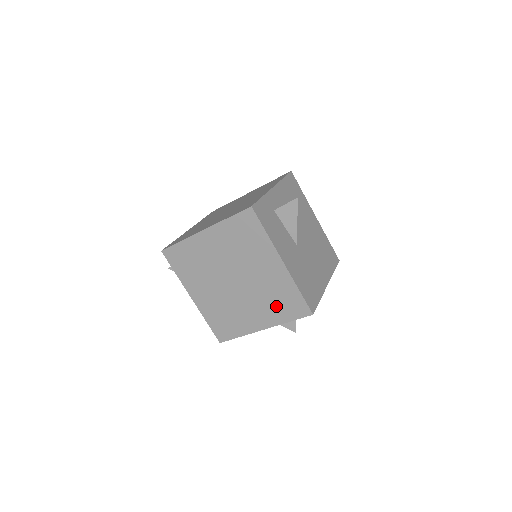
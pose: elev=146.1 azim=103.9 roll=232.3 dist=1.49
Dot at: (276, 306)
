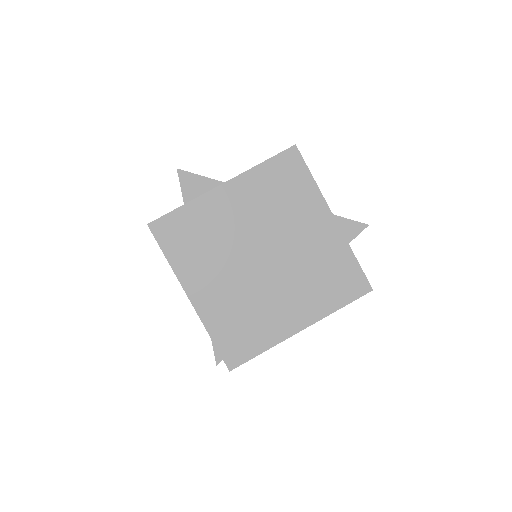
Dot at: occluded
